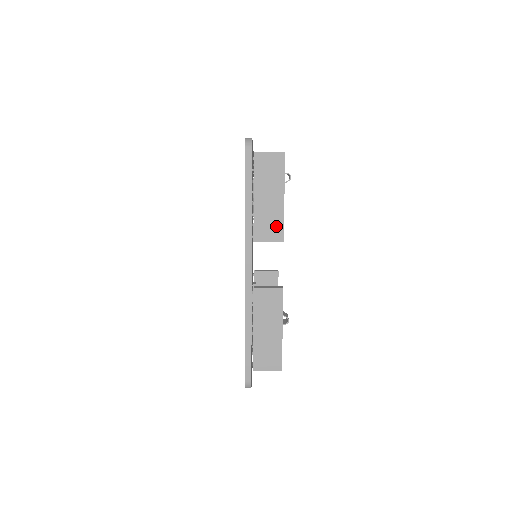
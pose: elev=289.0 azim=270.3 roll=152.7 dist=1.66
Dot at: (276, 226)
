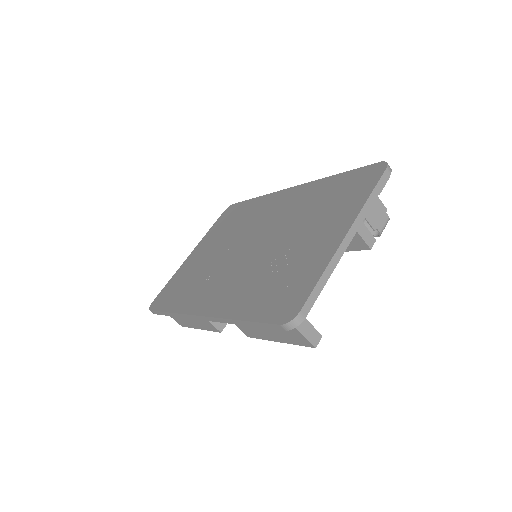
Dot at: (253, 333)
